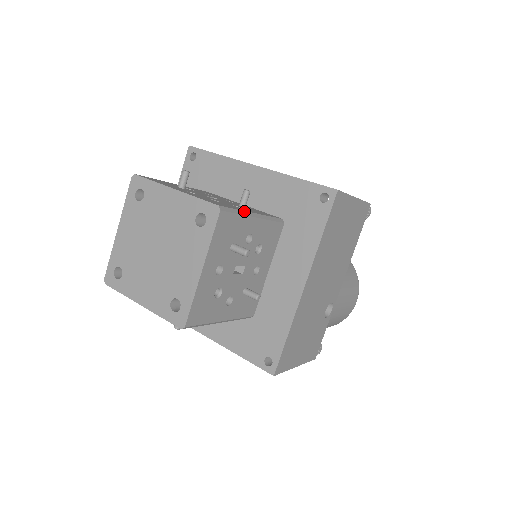
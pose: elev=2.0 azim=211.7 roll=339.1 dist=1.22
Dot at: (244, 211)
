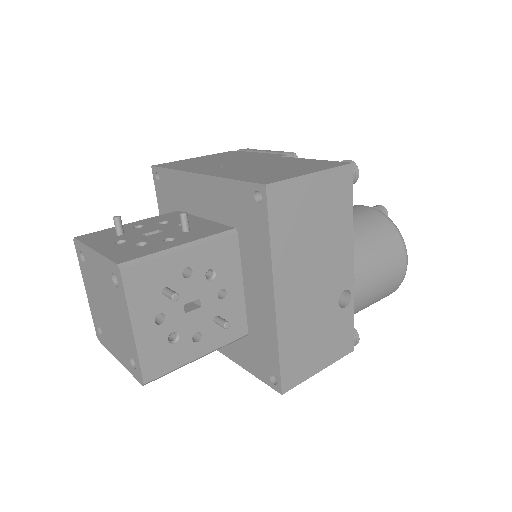
Dot at: (163, 251)
